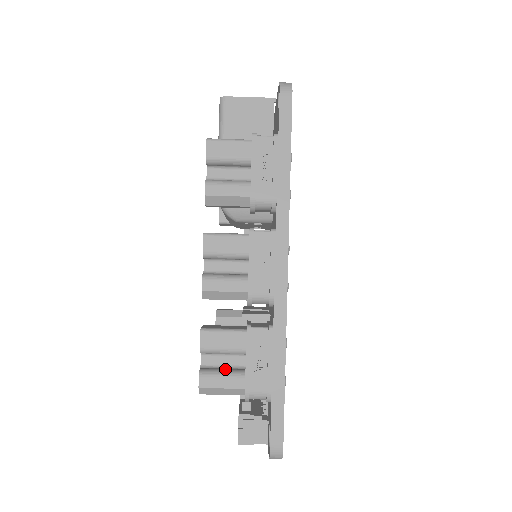
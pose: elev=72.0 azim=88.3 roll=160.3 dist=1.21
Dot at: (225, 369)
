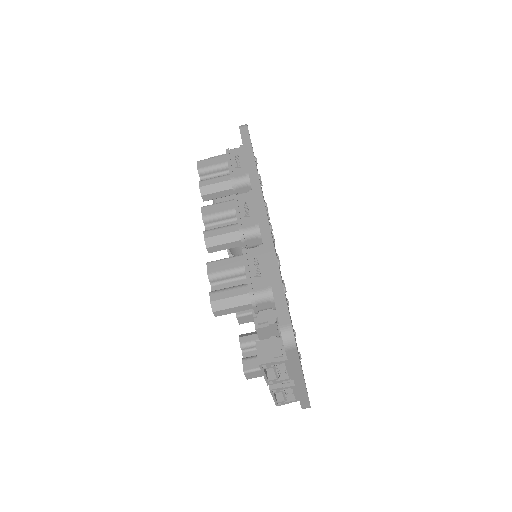
Dot at: (231, 287)
